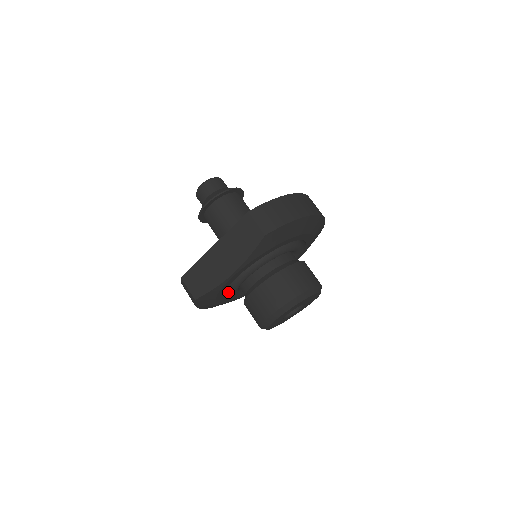
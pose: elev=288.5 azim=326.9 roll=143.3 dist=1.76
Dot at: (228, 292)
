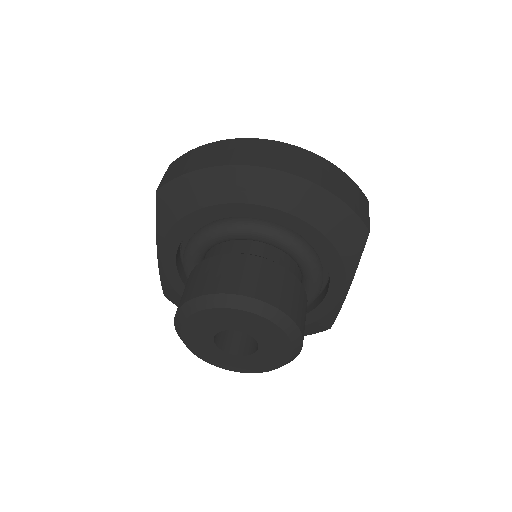
Dot at: occluded
